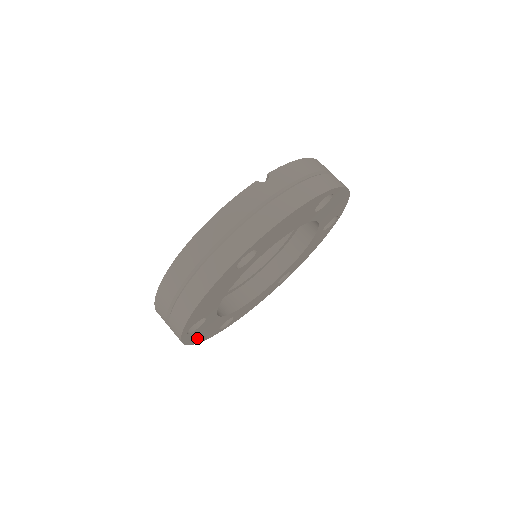
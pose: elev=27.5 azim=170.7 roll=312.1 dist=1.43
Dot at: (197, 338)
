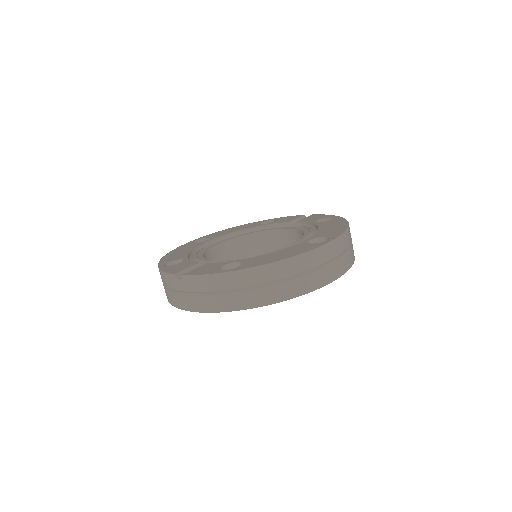
Dot at: occluded
